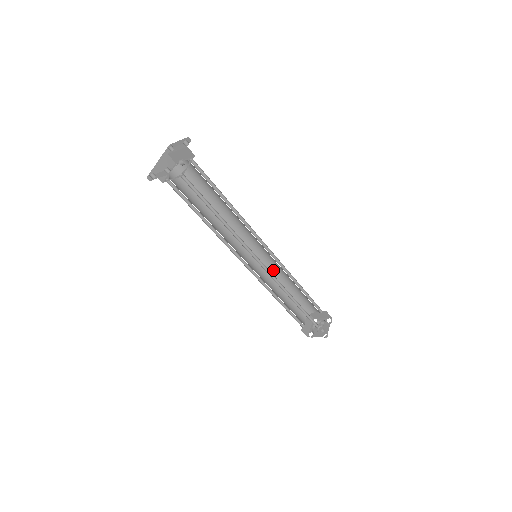
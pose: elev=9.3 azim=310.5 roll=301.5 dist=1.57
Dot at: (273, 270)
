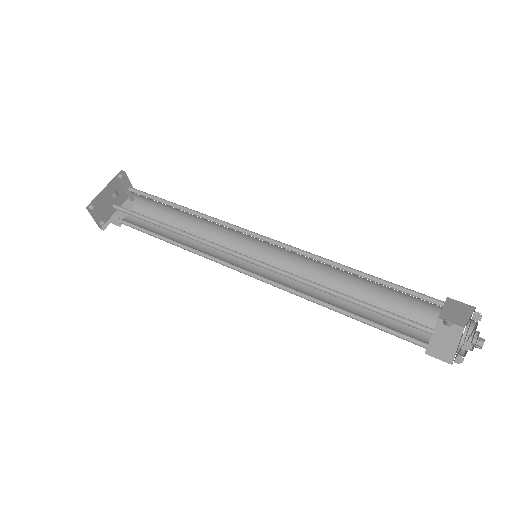
Dot at: (310, 268)
